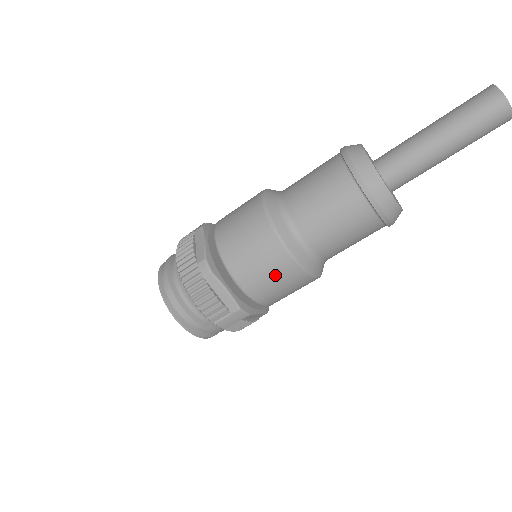
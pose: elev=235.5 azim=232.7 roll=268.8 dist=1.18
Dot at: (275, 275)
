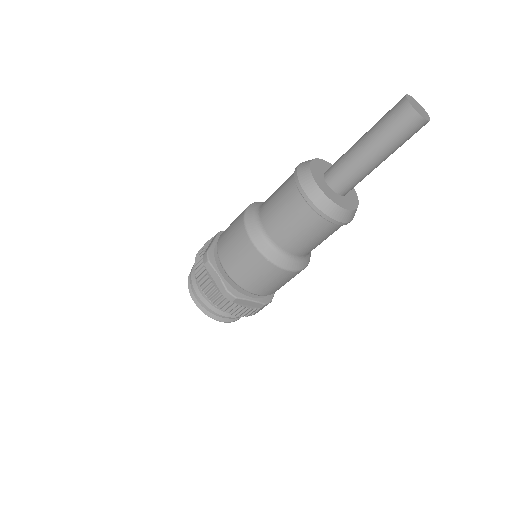
Dot at: (282, 282)
